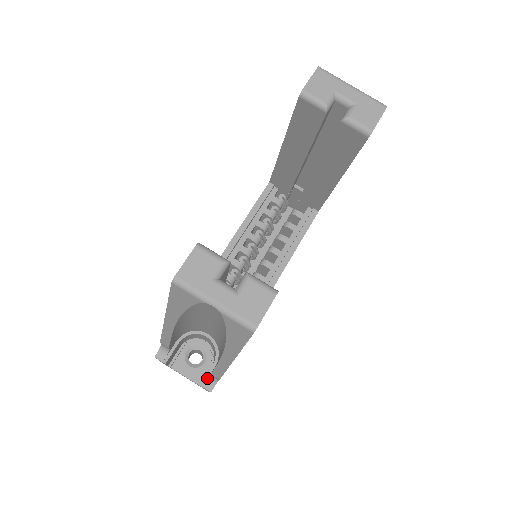
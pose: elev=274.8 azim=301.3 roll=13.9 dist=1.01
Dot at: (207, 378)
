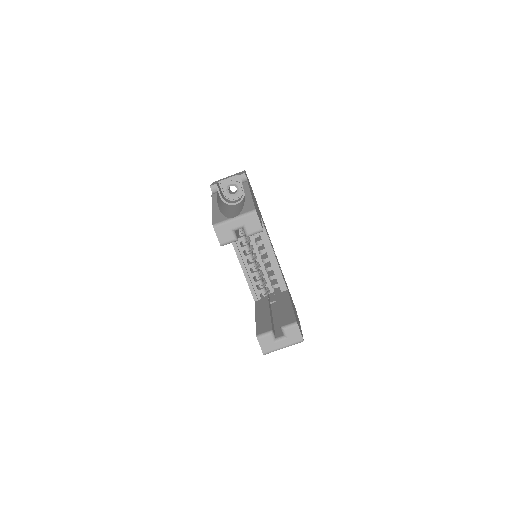
Dot at: occluded
